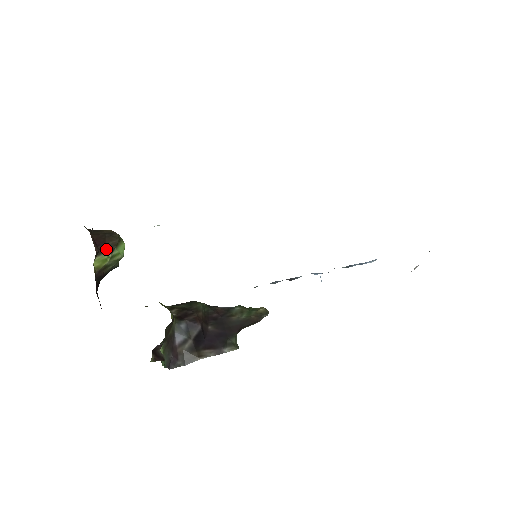
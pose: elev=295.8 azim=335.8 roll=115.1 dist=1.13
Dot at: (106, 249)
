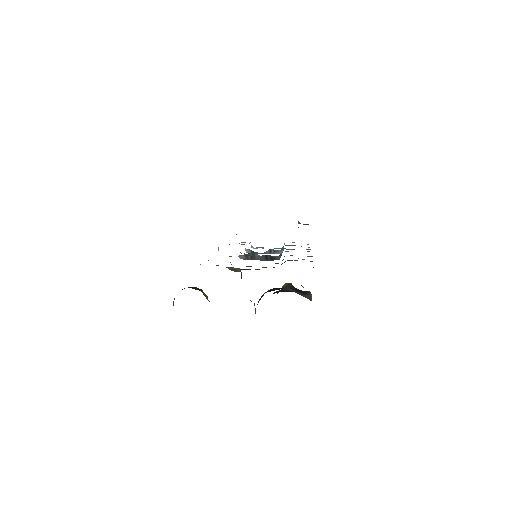
Dot at: occluded
